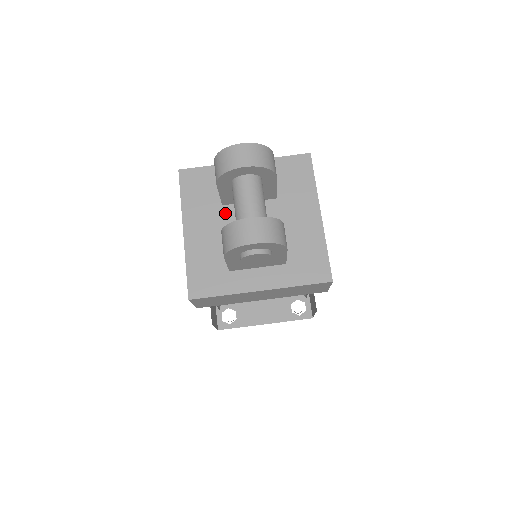
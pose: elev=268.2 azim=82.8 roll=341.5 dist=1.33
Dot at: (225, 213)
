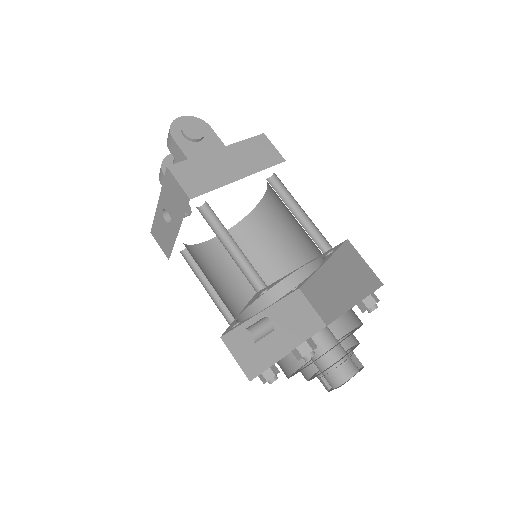
Dot at: occluded
